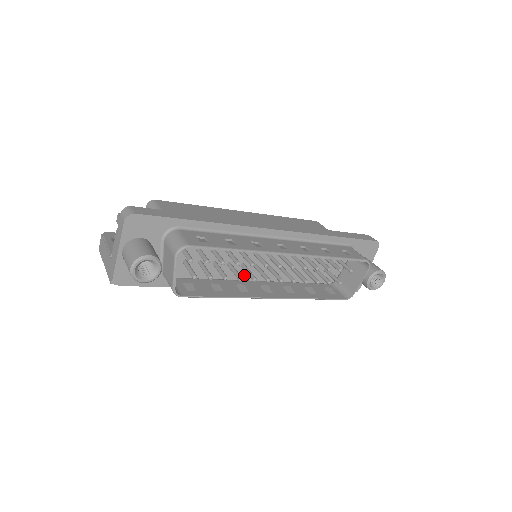
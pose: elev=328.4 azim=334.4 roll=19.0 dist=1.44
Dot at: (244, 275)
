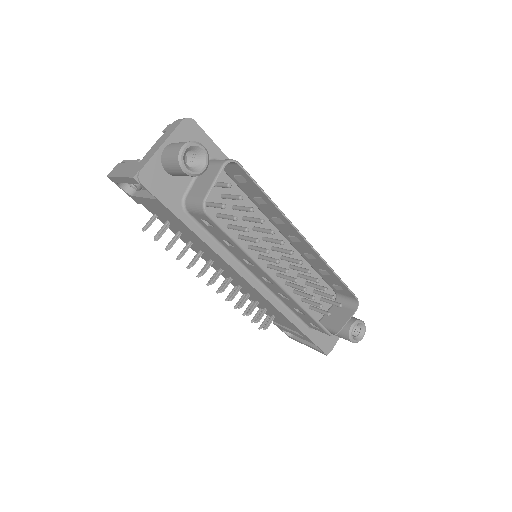
Dot at: occluded
